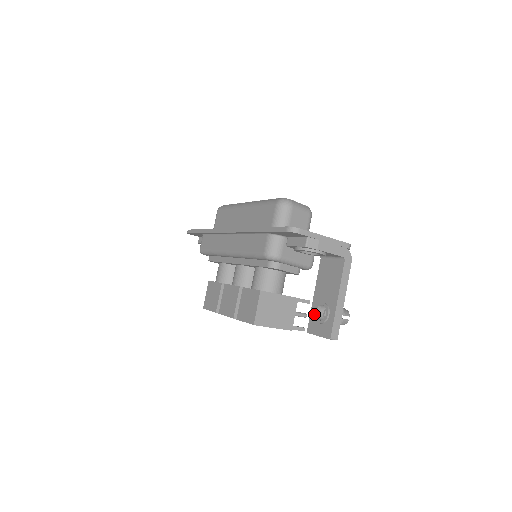
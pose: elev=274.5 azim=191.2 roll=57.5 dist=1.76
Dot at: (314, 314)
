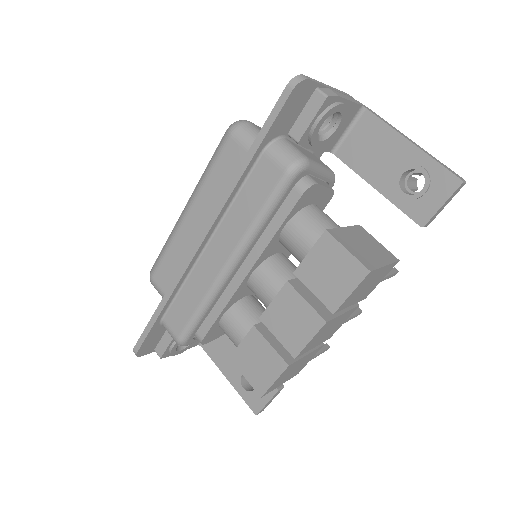
Dot at: (405, 197)
